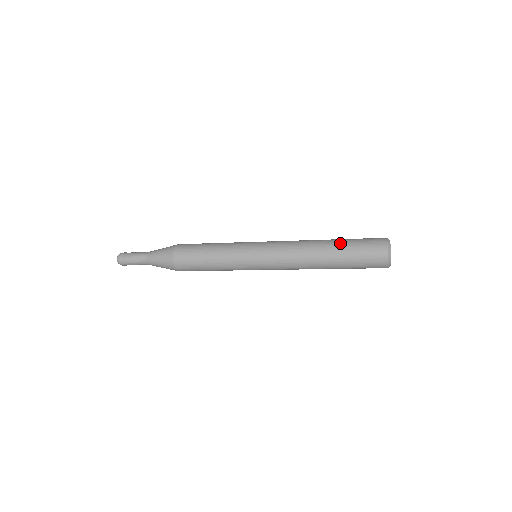
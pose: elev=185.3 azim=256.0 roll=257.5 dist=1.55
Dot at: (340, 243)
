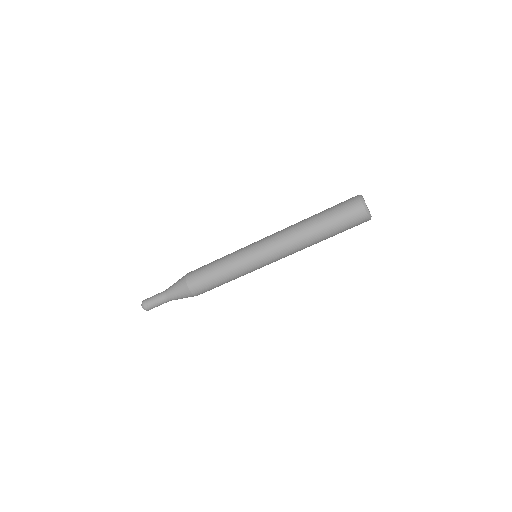
Dot at: occluded
